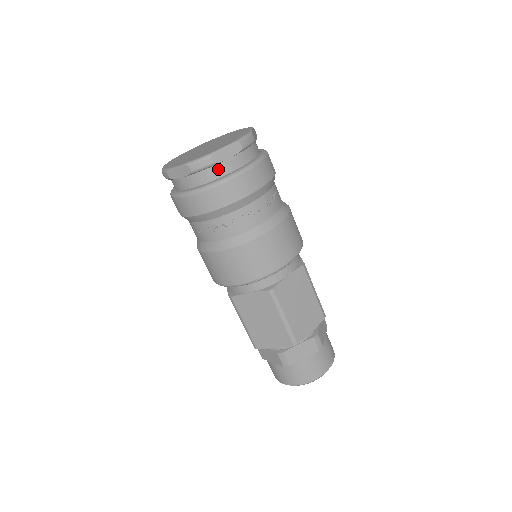
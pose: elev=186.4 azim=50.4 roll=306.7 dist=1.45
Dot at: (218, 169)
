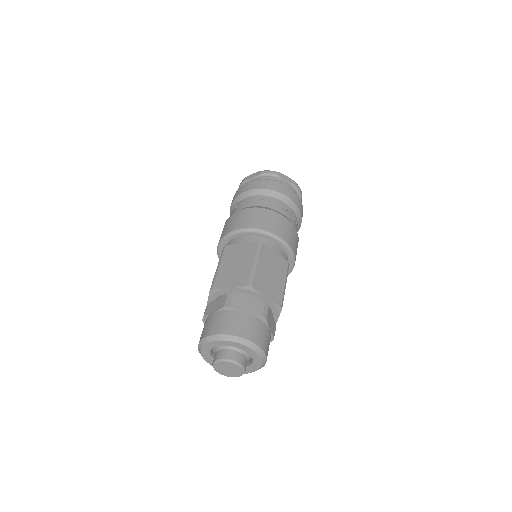
Dot at: occluded
